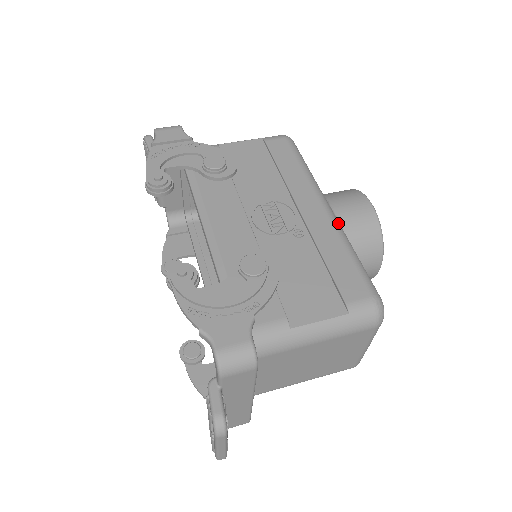
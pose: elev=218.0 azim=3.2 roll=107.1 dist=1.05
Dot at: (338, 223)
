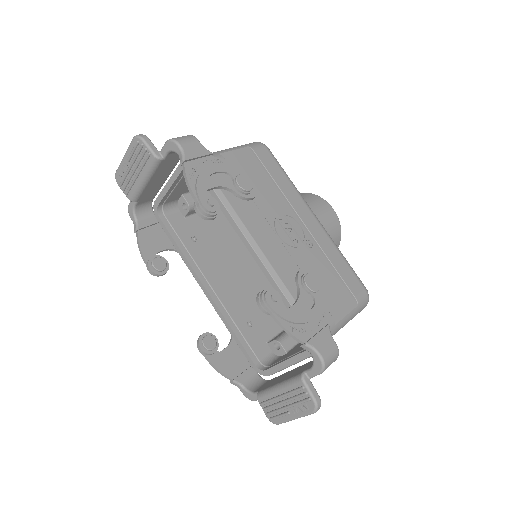
Dot at: (326, 231)
